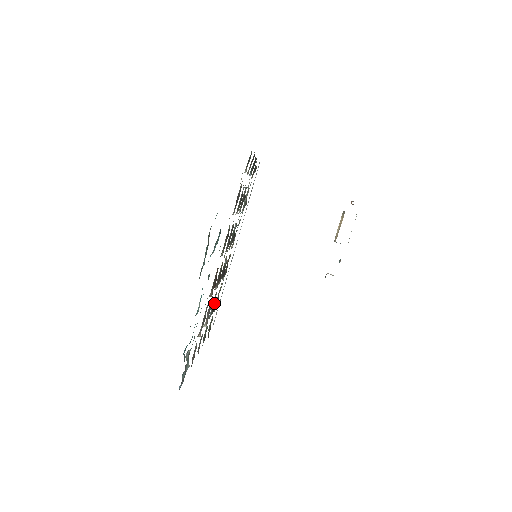
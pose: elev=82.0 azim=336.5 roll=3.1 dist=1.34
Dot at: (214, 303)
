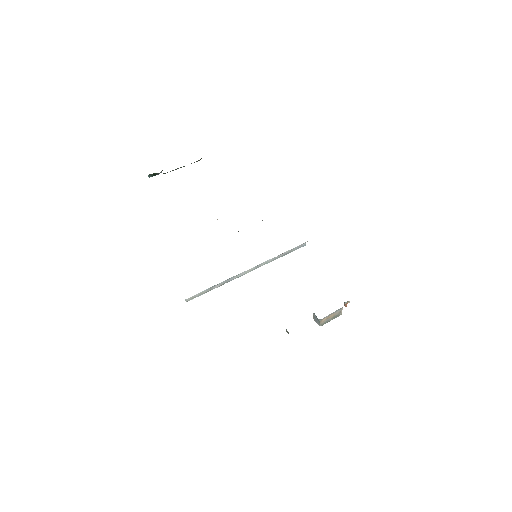
Dot at: occluded
